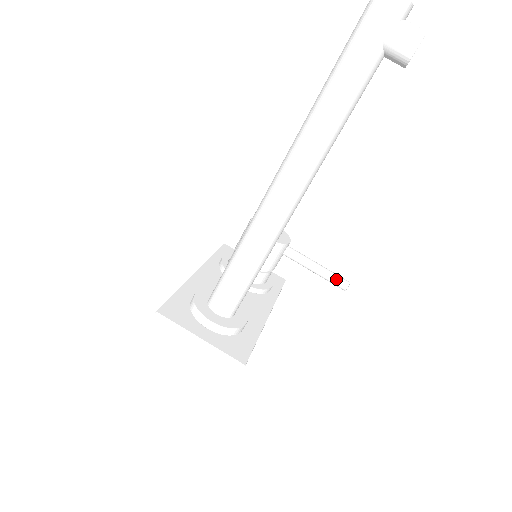
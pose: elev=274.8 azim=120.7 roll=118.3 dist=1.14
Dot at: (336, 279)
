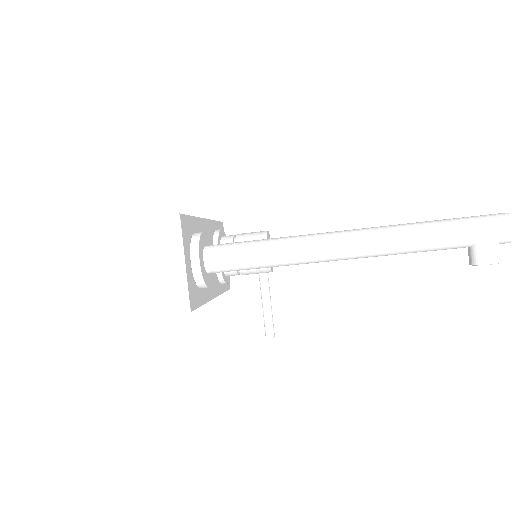
Dot at: (271, 325)
